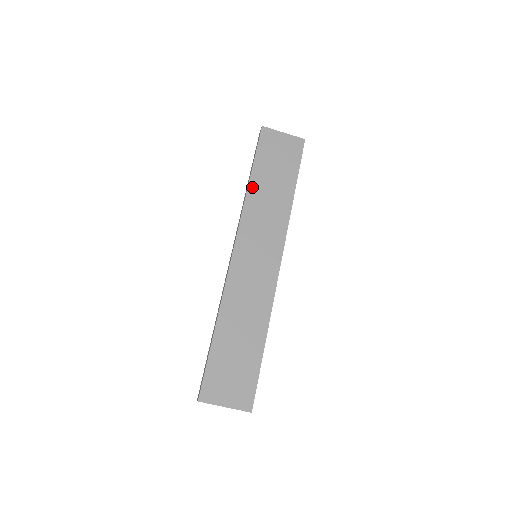
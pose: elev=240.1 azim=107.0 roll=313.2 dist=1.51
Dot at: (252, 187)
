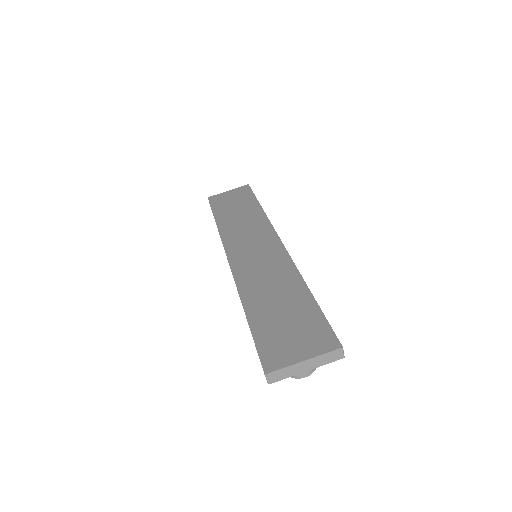
Dot at: (220, 223)
